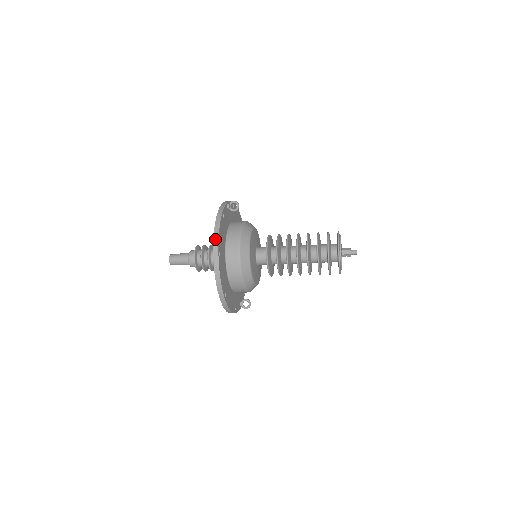
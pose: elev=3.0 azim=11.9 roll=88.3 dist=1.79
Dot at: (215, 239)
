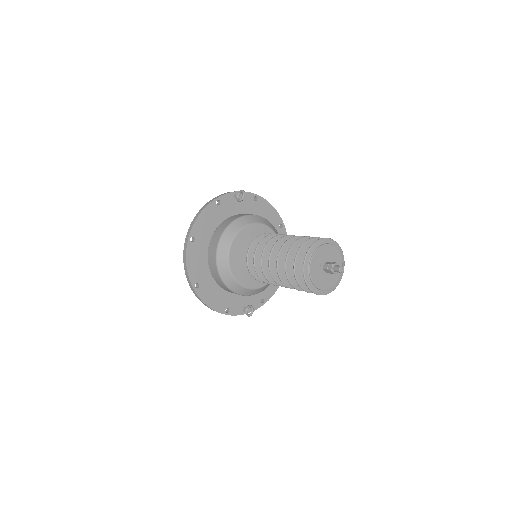
Dot at: (192, 223)
